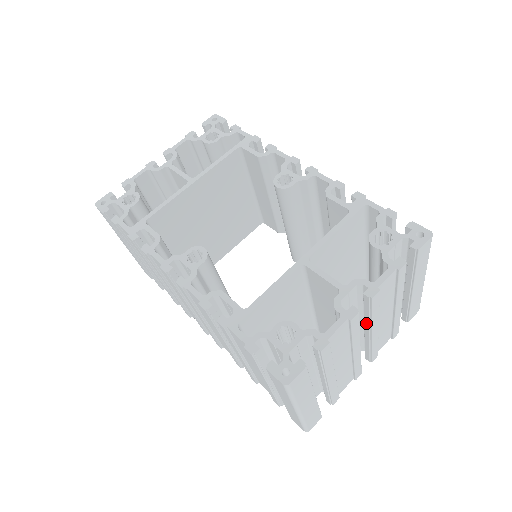
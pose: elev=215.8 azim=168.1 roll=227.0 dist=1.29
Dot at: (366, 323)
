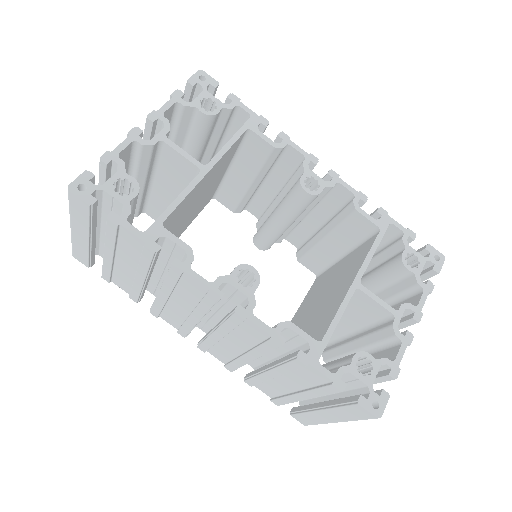
Dot at: occluded
